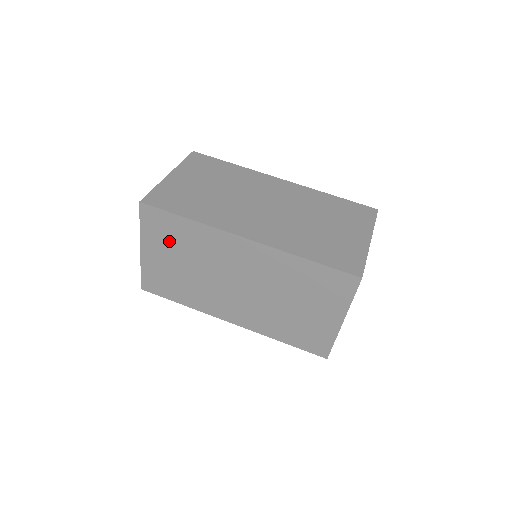
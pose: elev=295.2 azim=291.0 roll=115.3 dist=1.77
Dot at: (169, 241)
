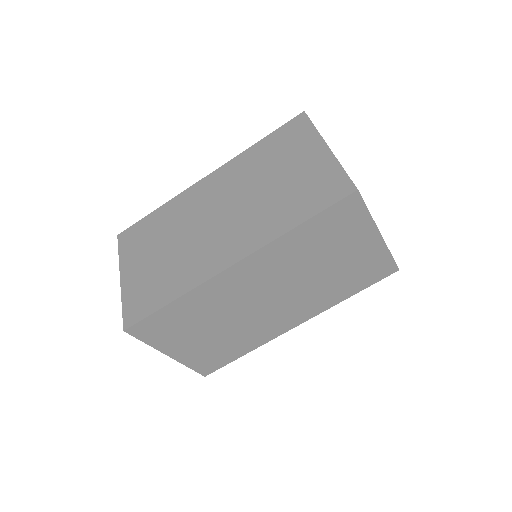
Dot at: (181, 329)
